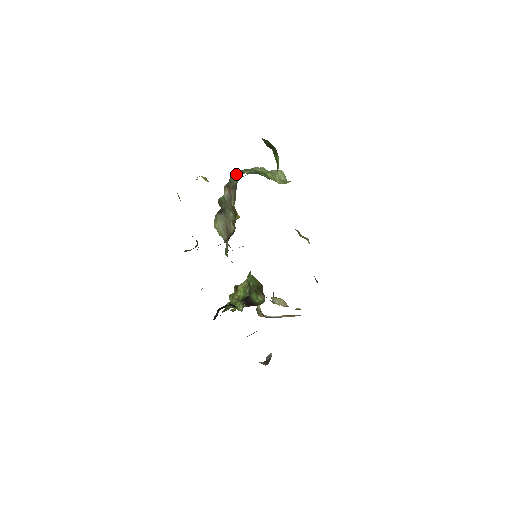
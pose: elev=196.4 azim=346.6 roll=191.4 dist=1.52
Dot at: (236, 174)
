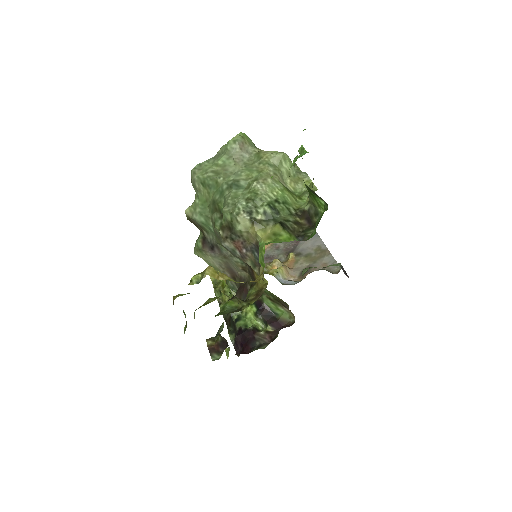
Dot at: (244, 224)
